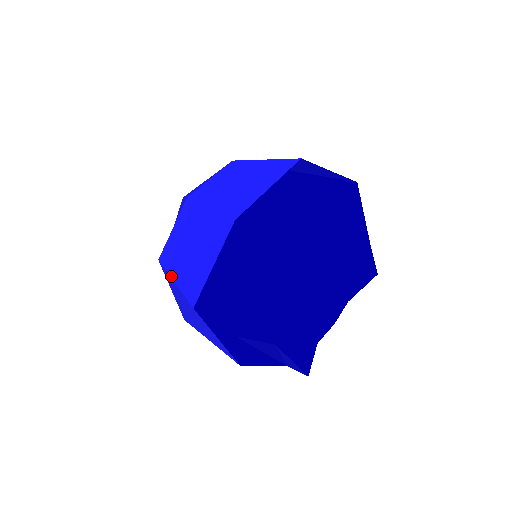
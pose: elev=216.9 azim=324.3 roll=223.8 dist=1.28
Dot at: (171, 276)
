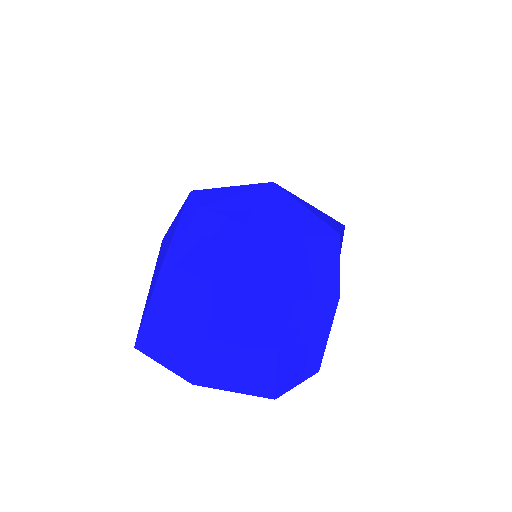
Dot at: (151, 298)
